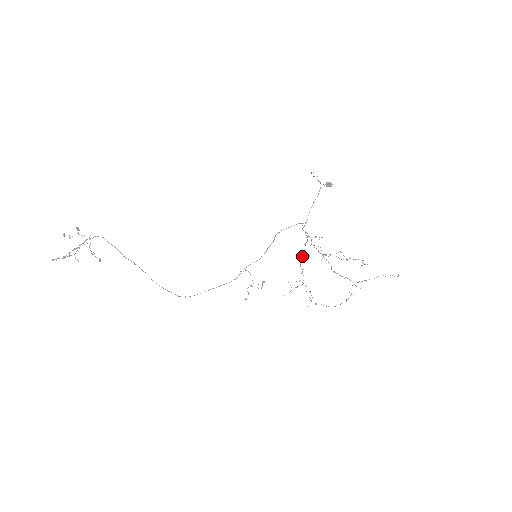
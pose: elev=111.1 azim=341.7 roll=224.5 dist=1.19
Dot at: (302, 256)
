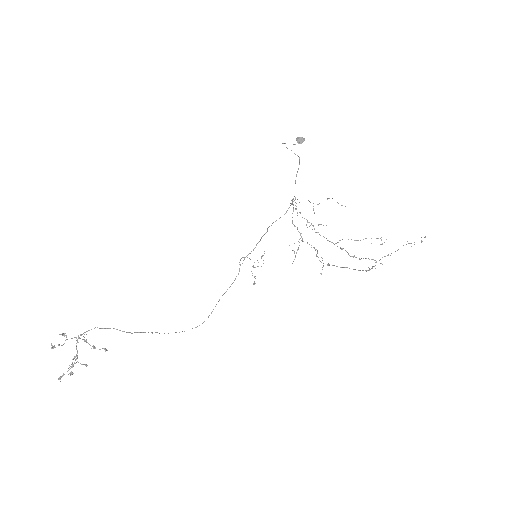
Dot at: occluded
